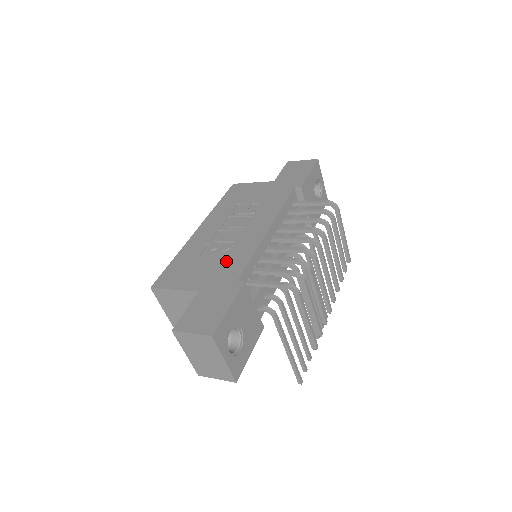
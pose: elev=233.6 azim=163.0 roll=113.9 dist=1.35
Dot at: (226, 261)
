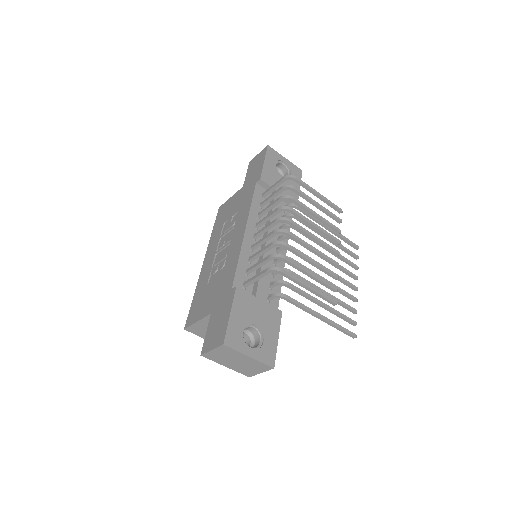
Dot at: (223, 277)
